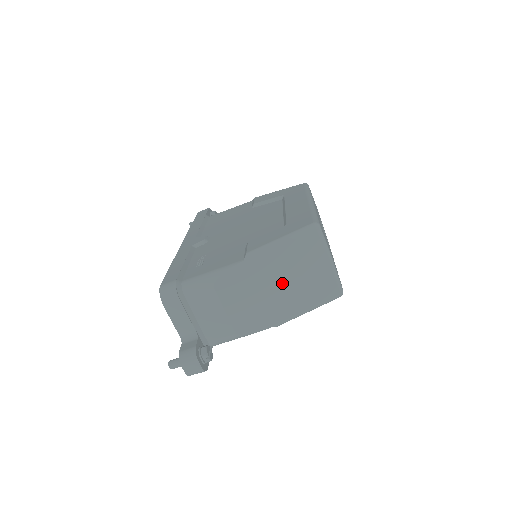
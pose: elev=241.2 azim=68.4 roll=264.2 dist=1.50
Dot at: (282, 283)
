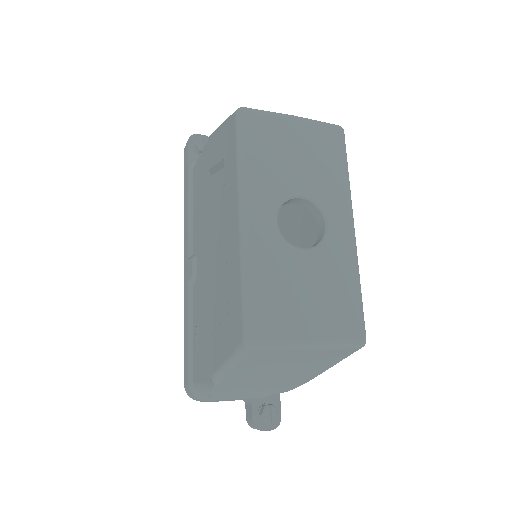
Dot at: (276, 374)
